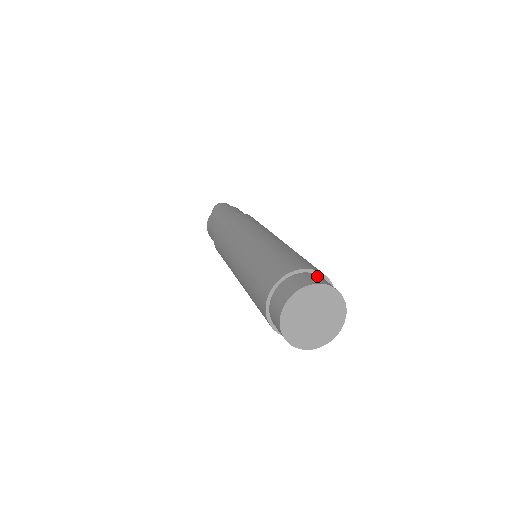
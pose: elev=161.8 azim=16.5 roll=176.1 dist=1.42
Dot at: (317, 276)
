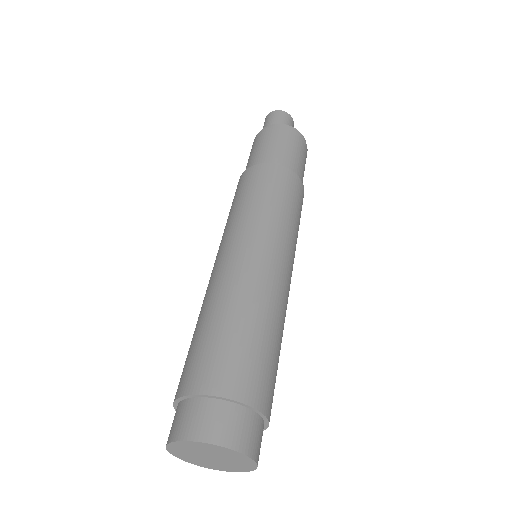
Dot at: (205, 409)
